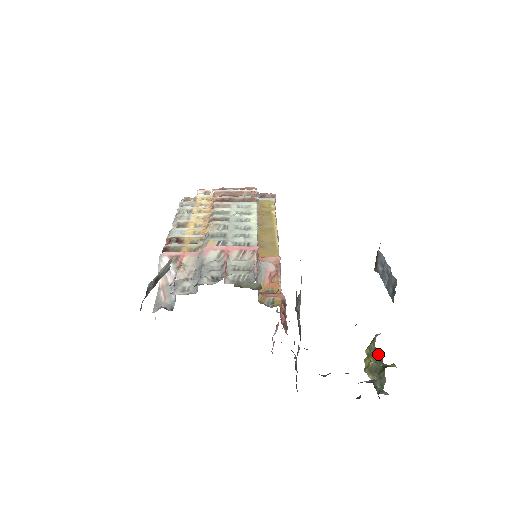
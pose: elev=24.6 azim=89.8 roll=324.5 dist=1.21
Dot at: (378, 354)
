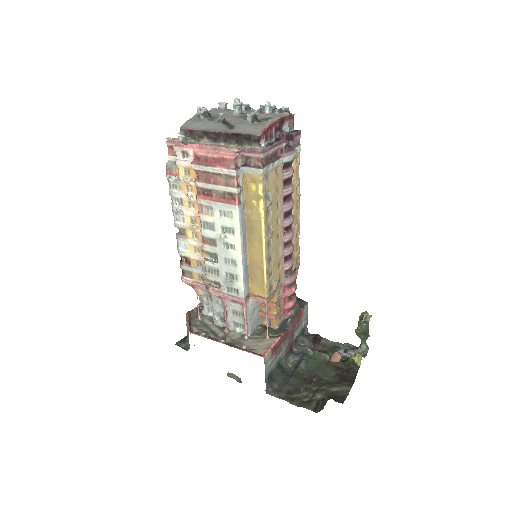
Dot at: (367, 325)
